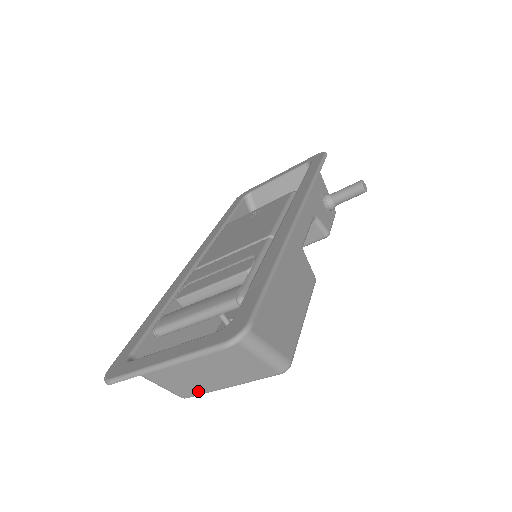
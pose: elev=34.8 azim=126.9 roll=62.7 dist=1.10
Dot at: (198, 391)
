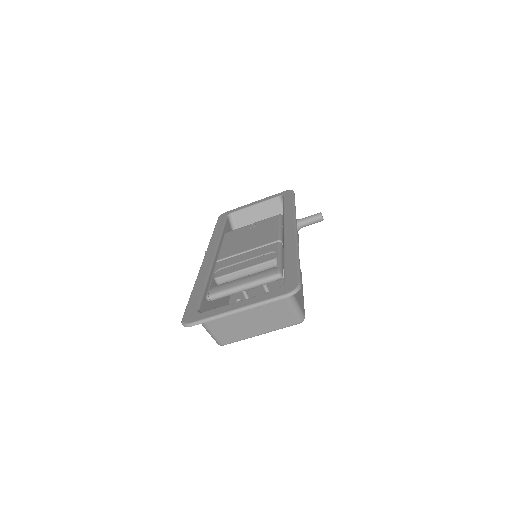
Dot at: (237, 338)
